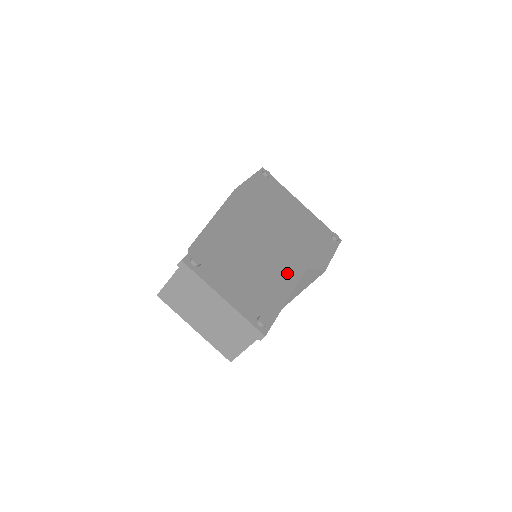
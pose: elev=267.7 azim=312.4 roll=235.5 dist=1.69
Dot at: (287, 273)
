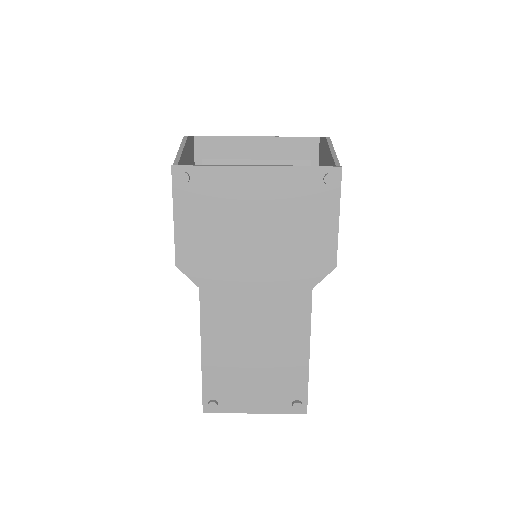
Dot at: (294, 323)
